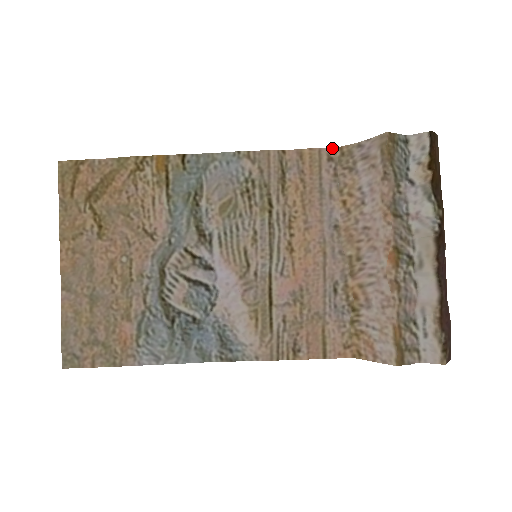
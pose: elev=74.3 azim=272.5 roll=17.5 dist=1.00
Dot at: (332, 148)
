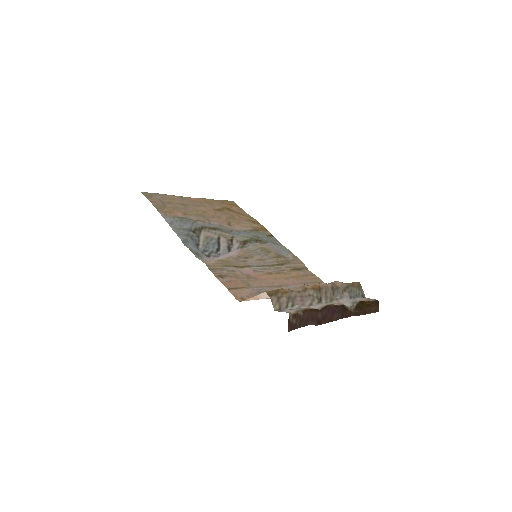
Dot at: occluded
